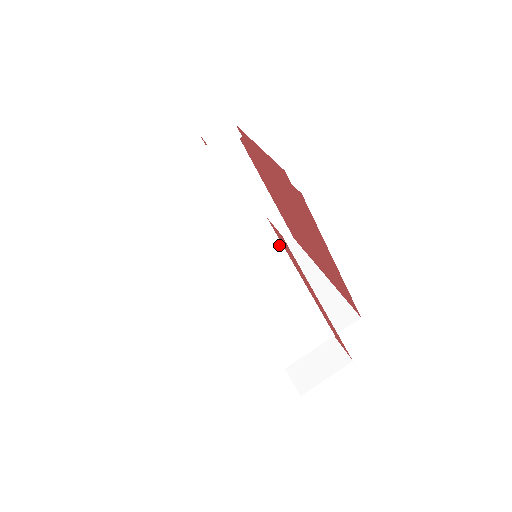
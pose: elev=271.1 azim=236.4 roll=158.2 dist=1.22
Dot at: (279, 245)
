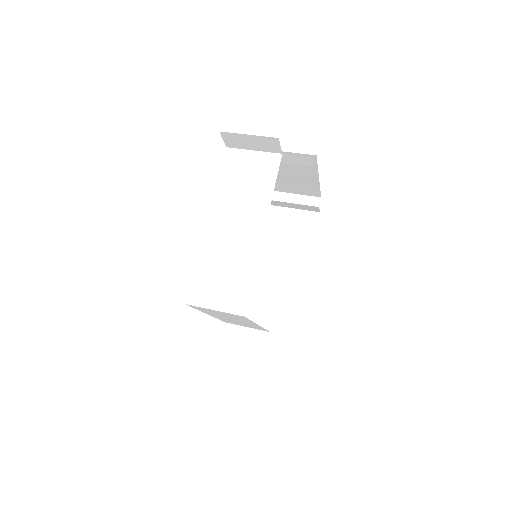
Dot at: (274, 181)
